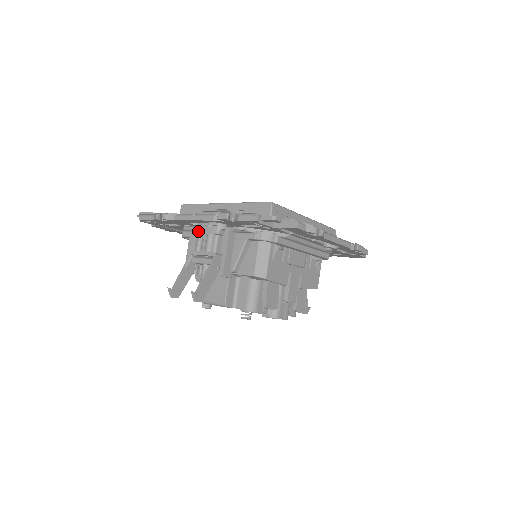
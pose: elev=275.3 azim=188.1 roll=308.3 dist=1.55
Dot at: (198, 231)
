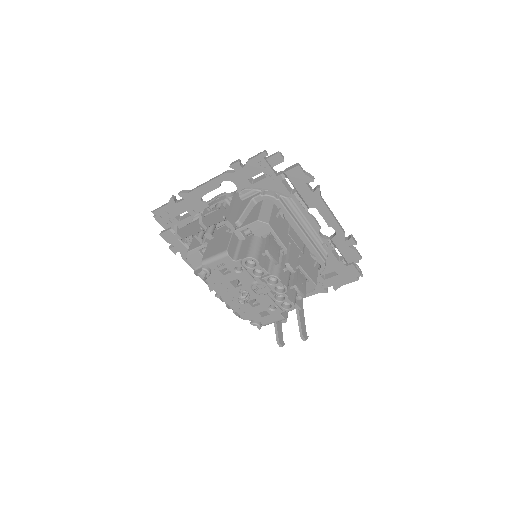
Dot at: (207, 211)
